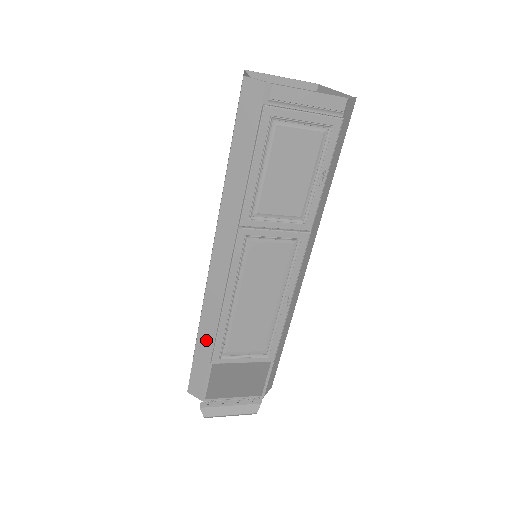
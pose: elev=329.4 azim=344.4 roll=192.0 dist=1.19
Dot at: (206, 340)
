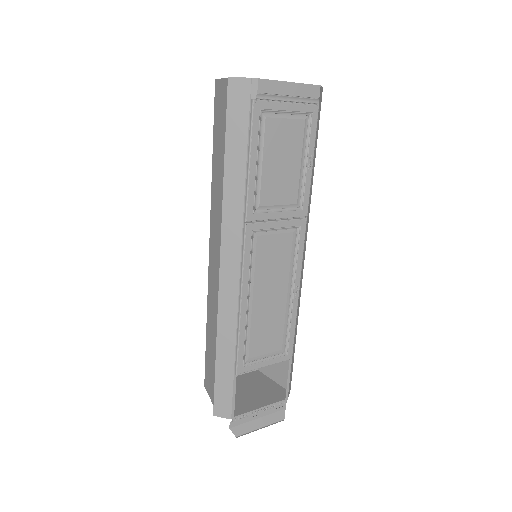
Dot at: (226, 351)
